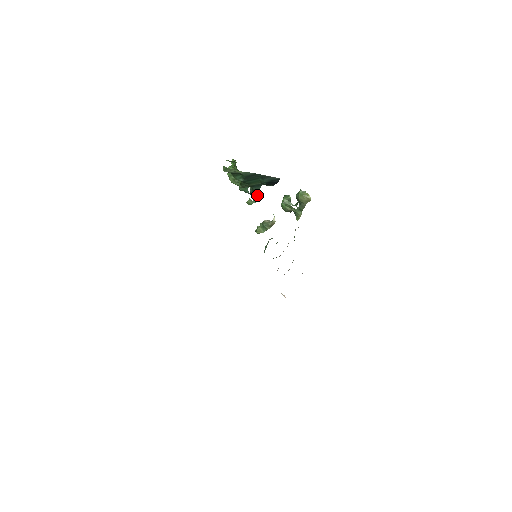
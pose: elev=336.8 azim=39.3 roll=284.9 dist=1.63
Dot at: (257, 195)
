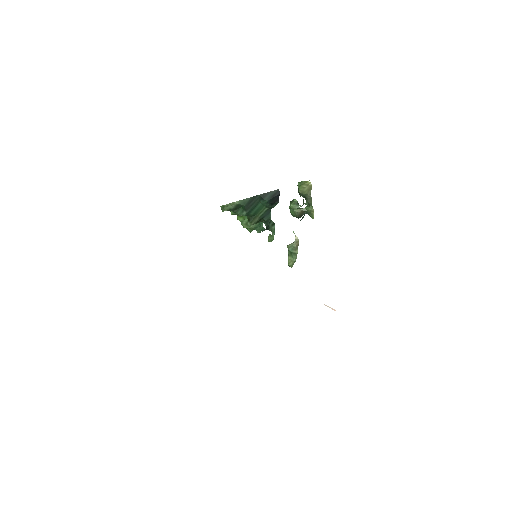
Dot at: (271, 224)
